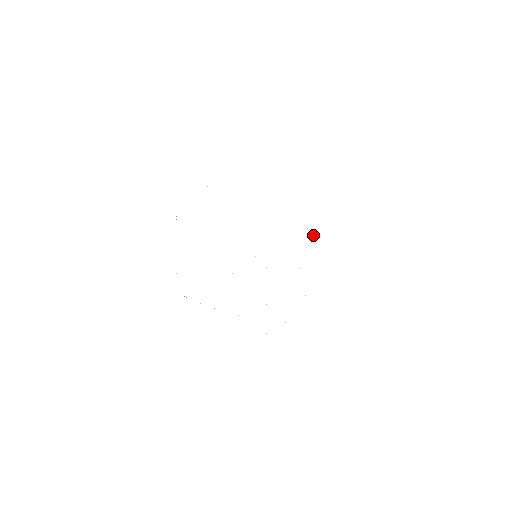
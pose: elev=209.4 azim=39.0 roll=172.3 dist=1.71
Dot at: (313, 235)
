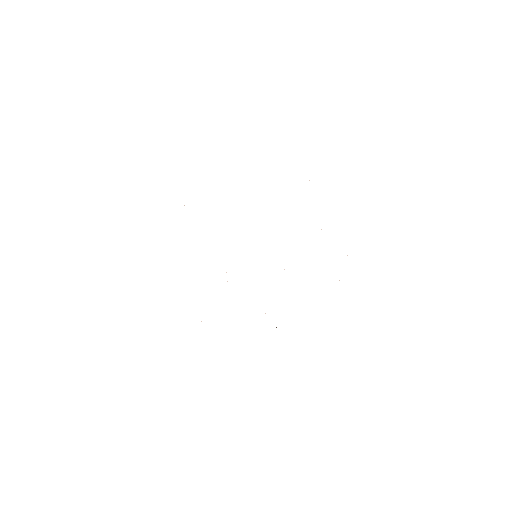
Dot at: occluded
